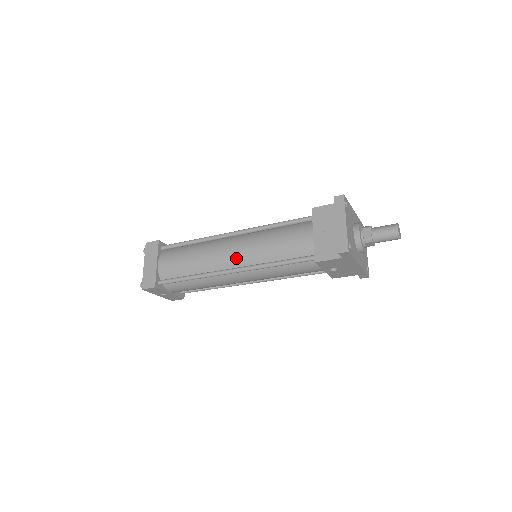
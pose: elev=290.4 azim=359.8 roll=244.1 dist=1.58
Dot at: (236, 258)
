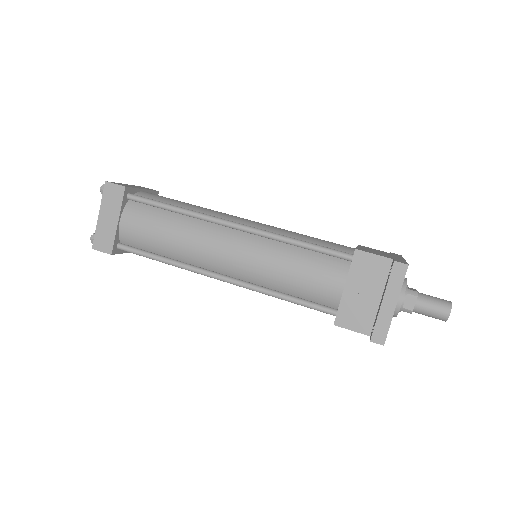
Dot at: (231, 266)
